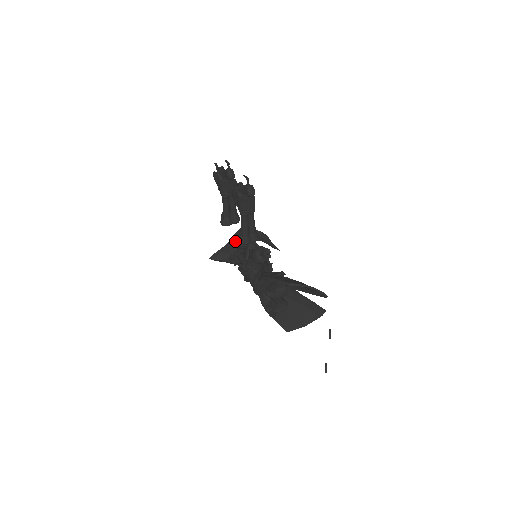
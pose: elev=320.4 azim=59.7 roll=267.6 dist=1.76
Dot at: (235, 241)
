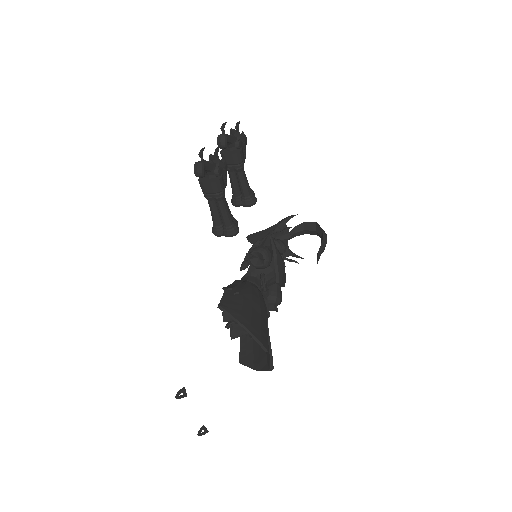
Dot at: (274, 229)
